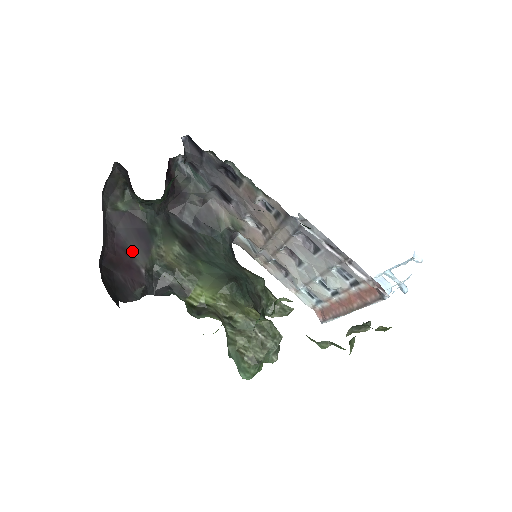
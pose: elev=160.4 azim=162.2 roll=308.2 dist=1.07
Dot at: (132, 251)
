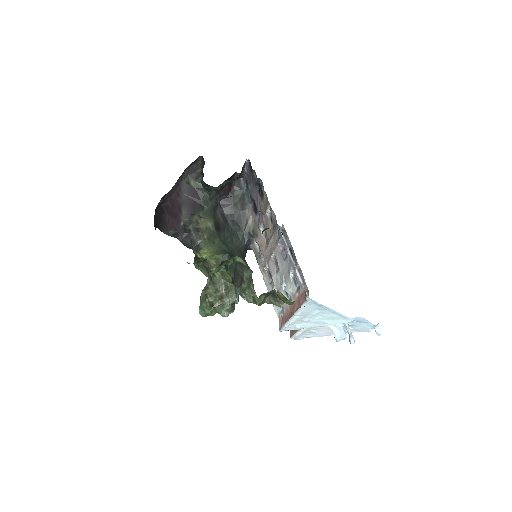
Dot at: (183, 210)
